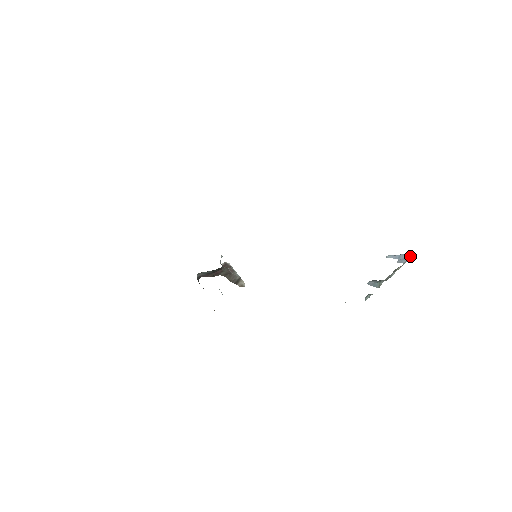
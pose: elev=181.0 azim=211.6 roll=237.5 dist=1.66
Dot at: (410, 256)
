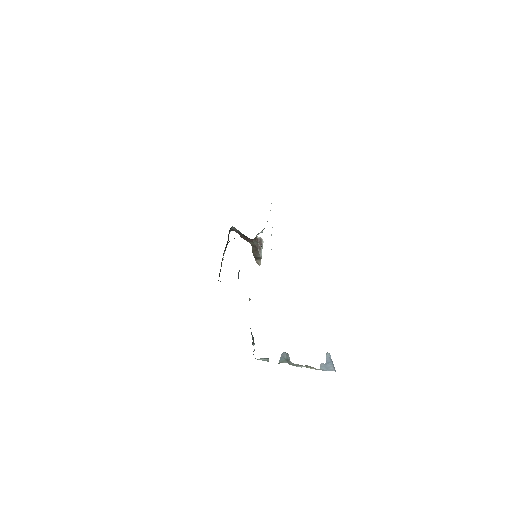
Dot at: (330, 370)
